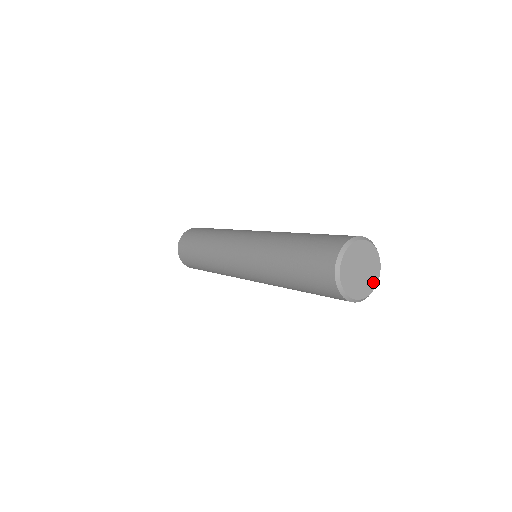
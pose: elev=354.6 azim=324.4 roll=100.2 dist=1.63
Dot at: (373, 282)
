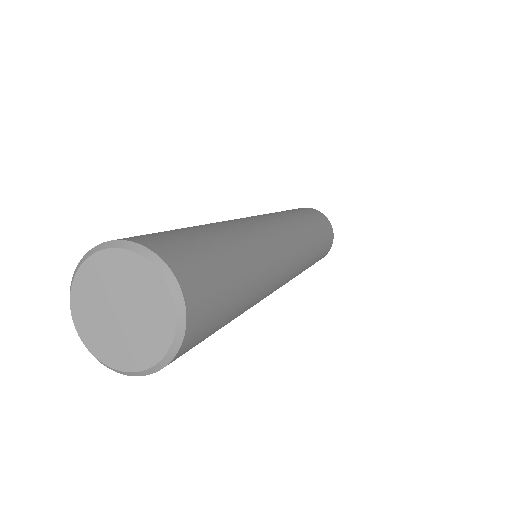
Dot at: (154, 348)
